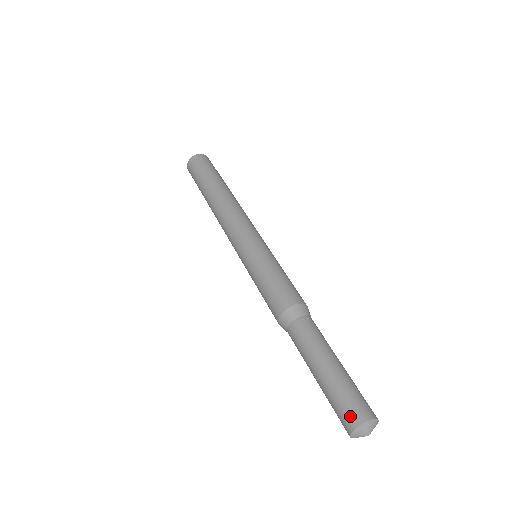
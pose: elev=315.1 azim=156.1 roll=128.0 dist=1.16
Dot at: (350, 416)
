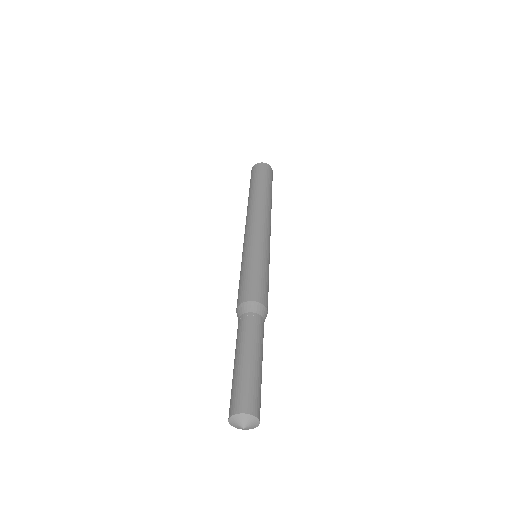
Dot at: (250, 403)
